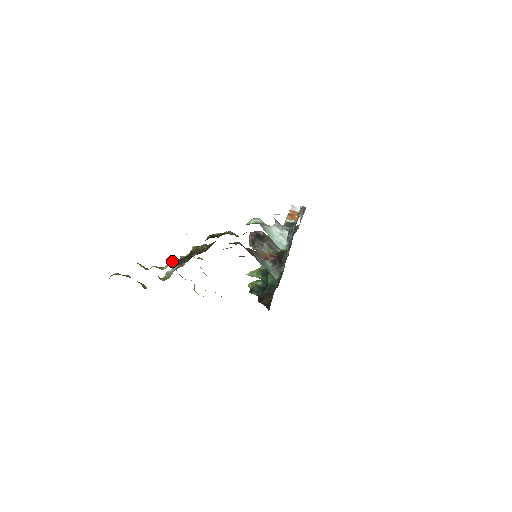
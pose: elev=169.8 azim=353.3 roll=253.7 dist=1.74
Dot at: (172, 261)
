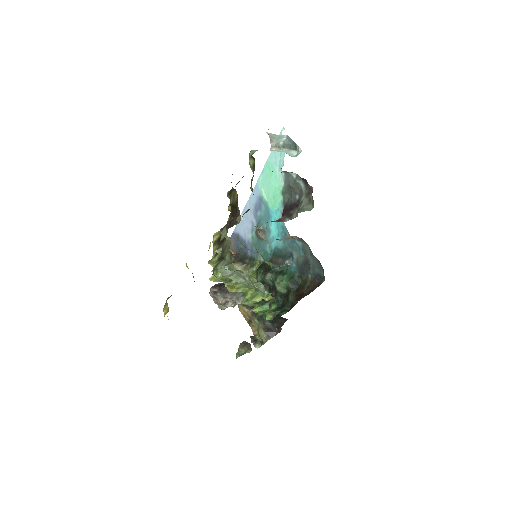
Dot at: (221, 232)
